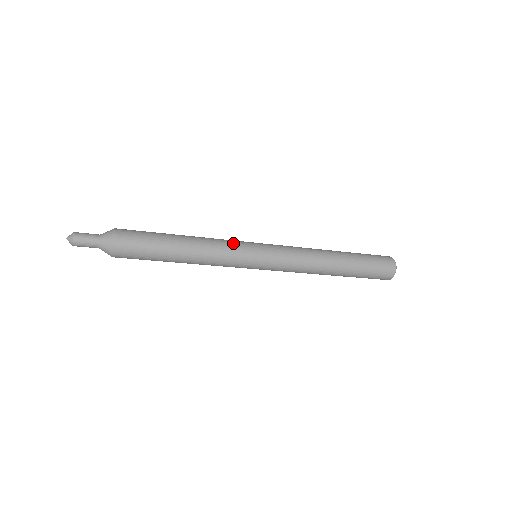
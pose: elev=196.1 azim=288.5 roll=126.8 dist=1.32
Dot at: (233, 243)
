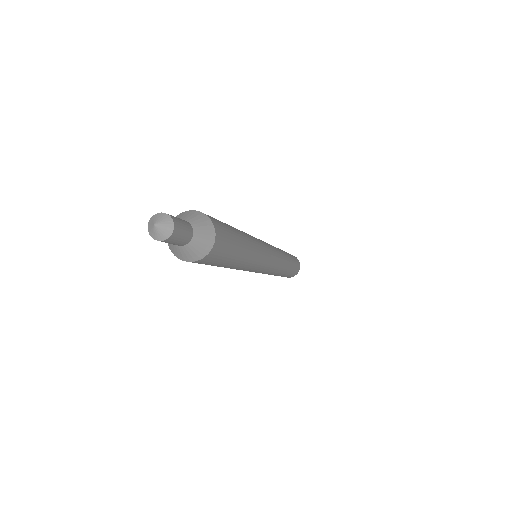
Dot at: (265, 250)
